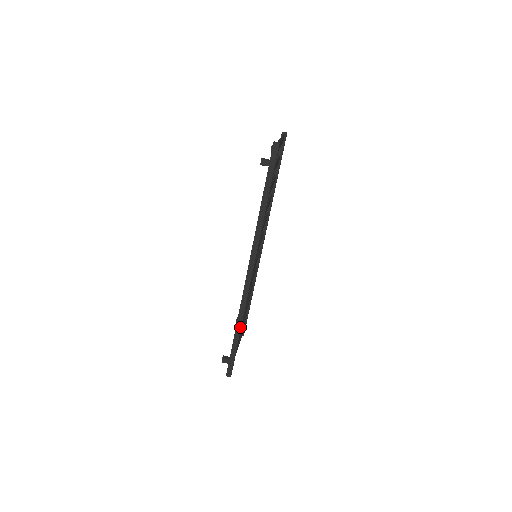
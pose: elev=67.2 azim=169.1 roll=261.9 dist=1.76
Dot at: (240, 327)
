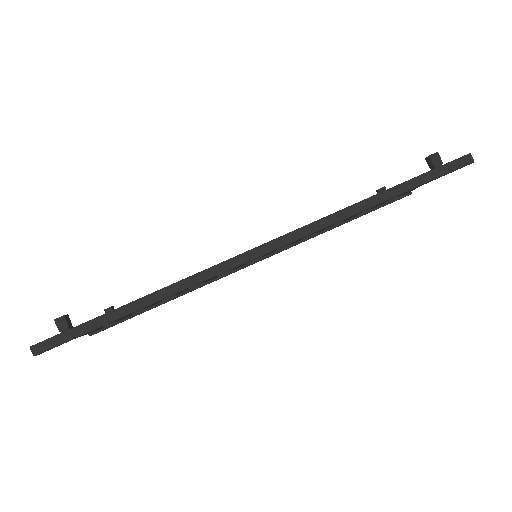
Dot at: (151, 302)
